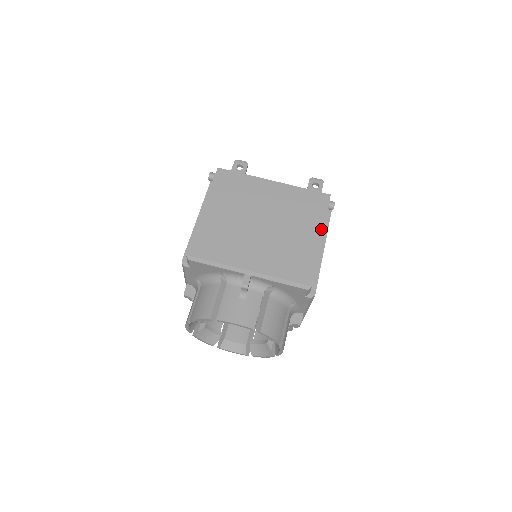
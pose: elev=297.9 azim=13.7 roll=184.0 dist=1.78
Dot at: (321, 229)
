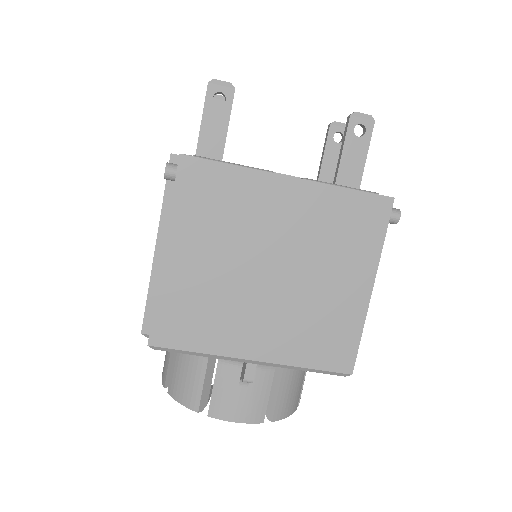
Dot at: (372, 272)
